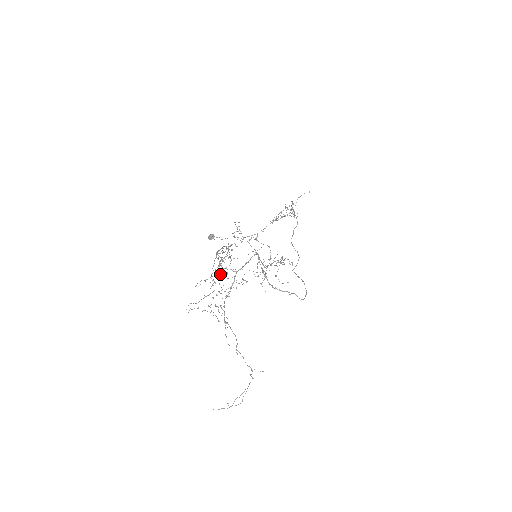
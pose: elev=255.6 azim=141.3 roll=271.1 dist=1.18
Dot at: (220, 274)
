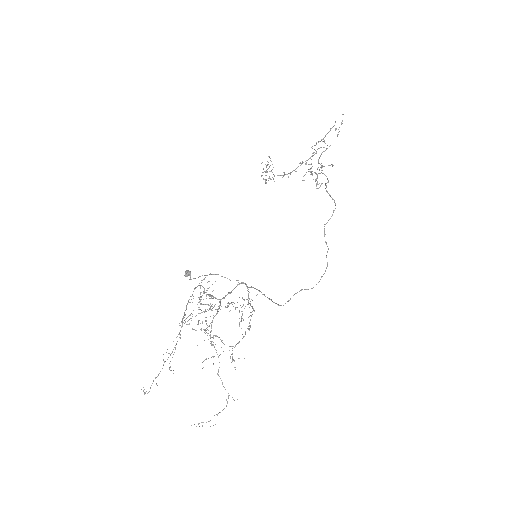
Dot at: (206, 298)
